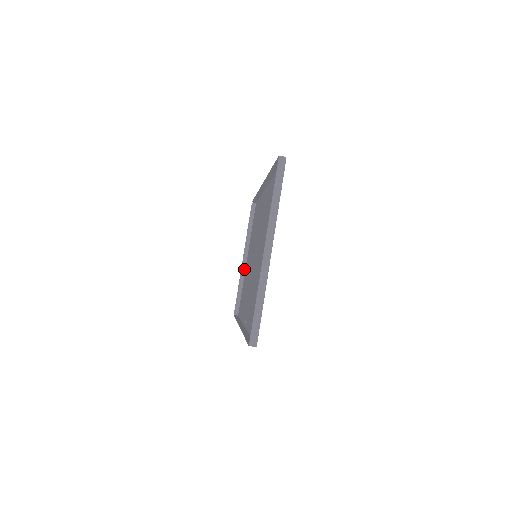
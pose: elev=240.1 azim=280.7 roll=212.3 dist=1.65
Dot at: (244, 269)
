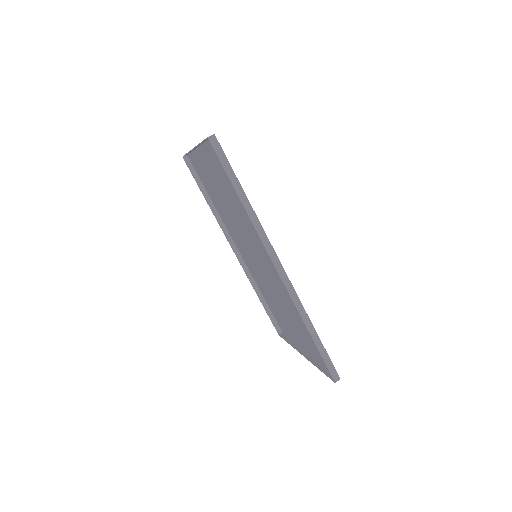
Dot at: (310, 357)
